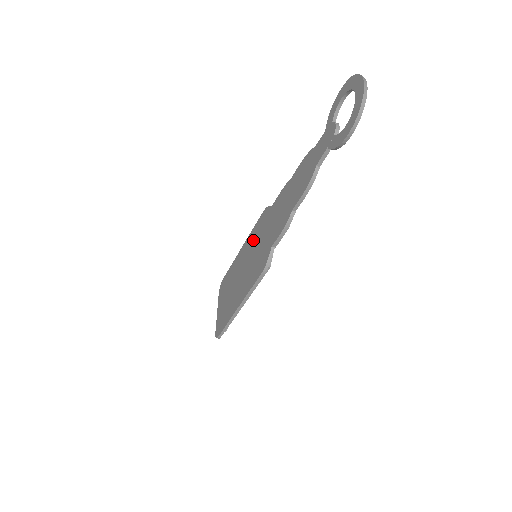
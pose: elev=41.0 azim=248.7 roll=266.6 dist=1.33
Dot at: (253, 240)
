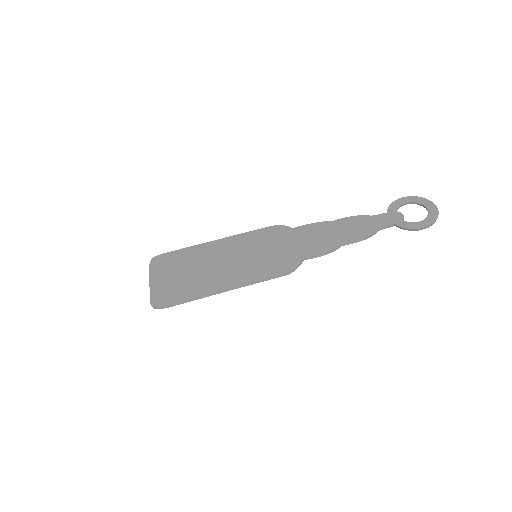
Dot at: (252, 242)
